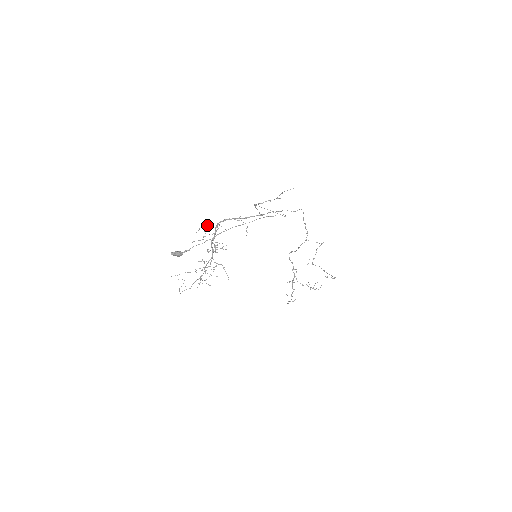
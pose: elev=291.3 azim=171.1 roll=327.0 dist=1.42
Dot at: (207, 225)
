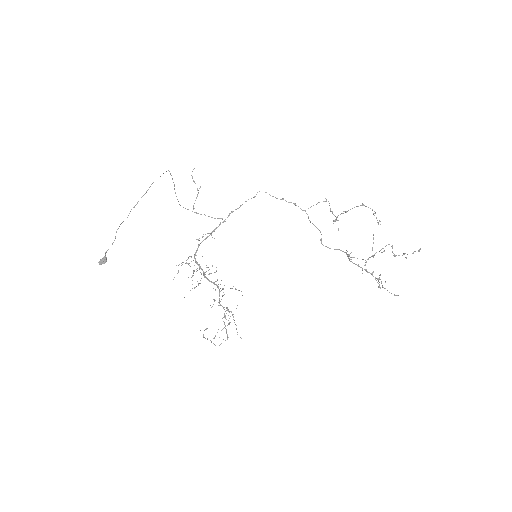
Dot at: occluded
